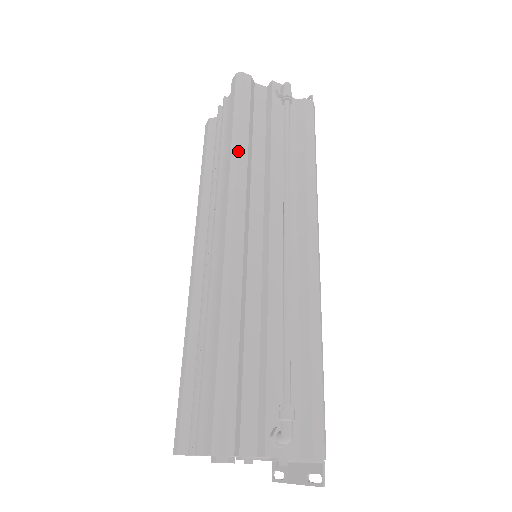
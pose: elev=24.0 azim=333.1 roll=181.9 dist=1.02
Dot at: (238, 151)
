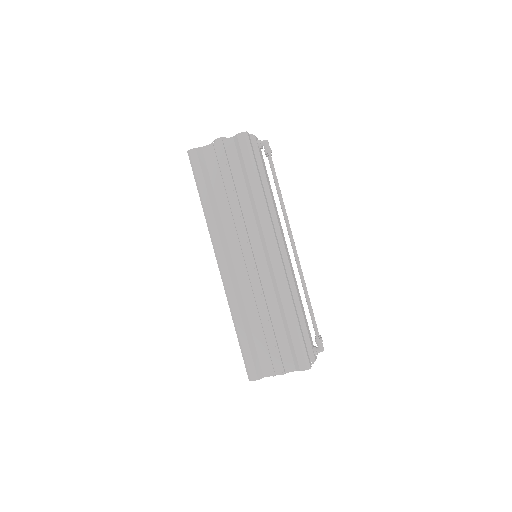
Dot at: (265, 198)
